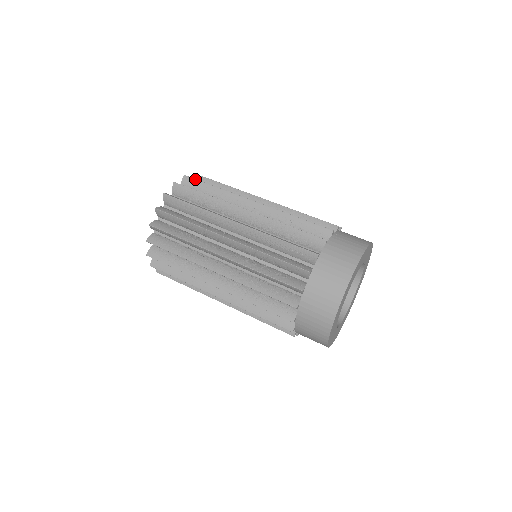
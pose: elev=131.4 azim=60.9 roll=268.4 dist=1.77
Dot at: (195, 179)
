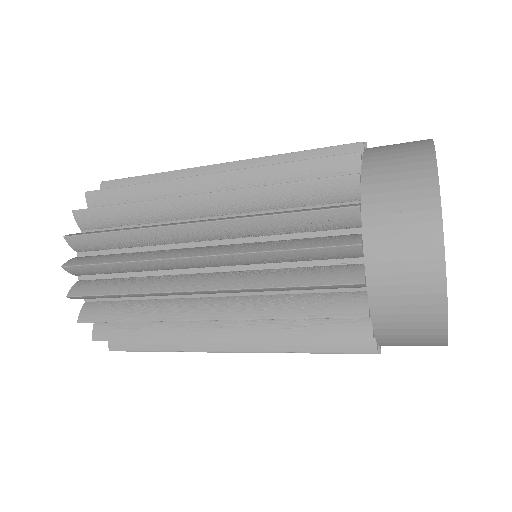
Dot at: occluded
